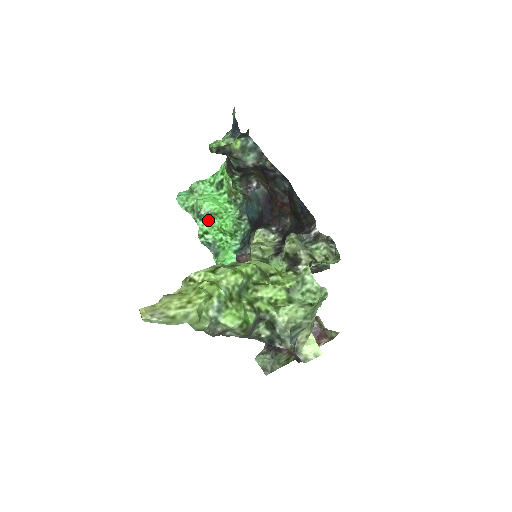
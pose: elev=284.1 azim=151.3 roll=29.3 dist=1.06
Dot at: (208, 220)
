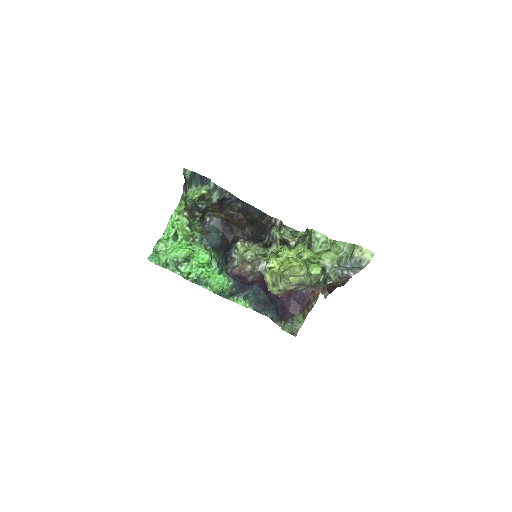
Dot at: (187, 263)
